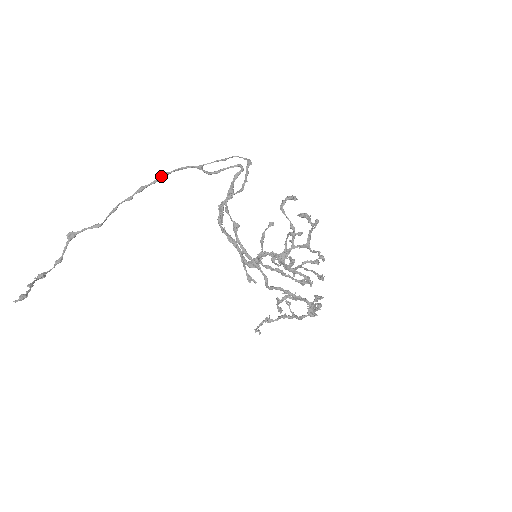
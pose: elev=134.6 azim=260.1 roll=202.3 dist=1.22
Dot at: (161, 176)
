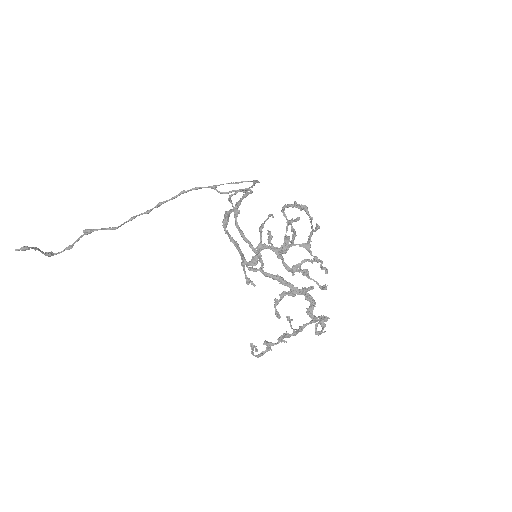
Dot at: (179, 193)
